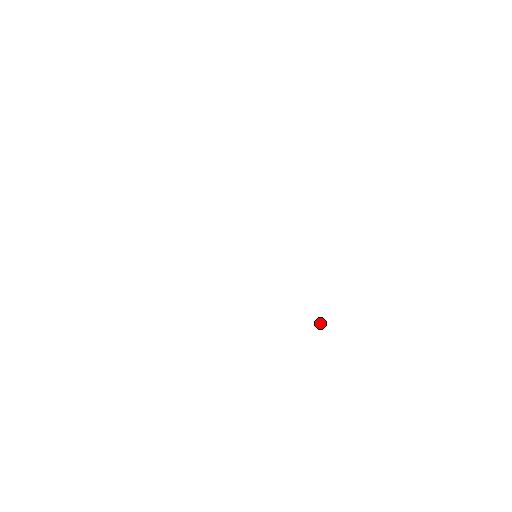
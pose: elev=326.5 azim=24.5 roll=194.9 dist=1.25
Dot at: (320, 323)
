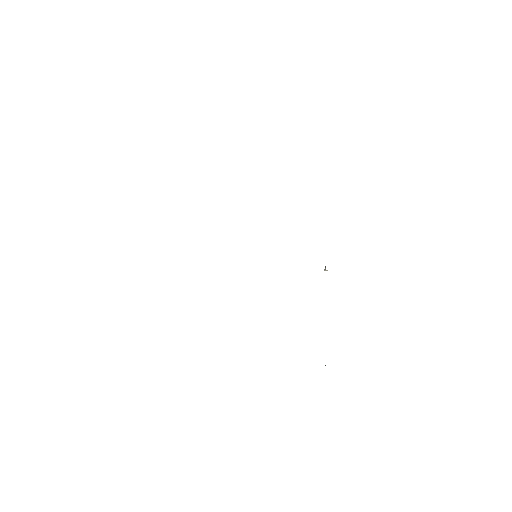
Dot at: occluded
